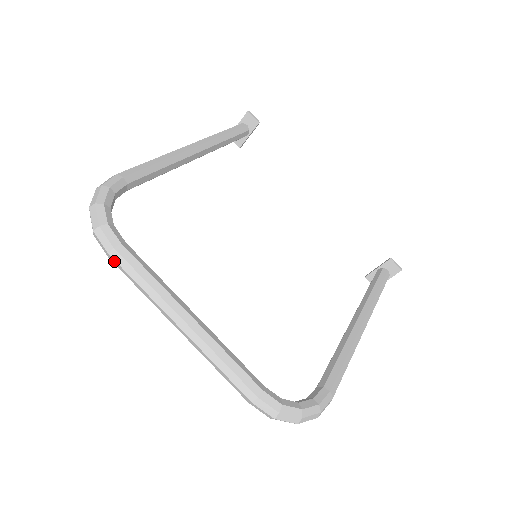
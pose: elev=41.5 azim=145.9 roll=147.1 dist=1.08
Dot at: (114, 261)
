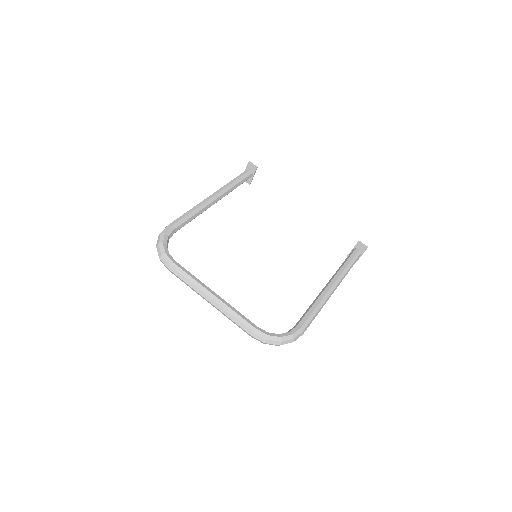
Dot at: (171, 272)
